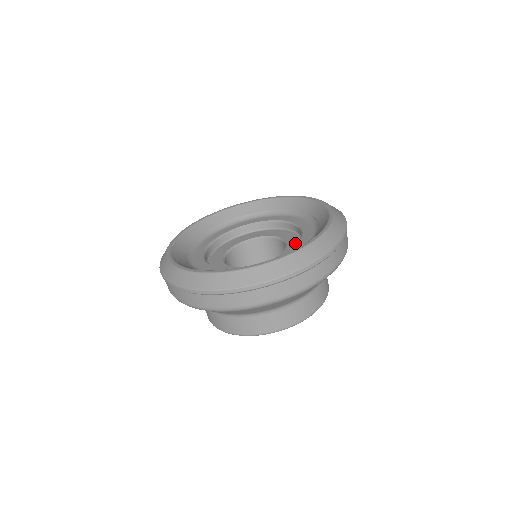
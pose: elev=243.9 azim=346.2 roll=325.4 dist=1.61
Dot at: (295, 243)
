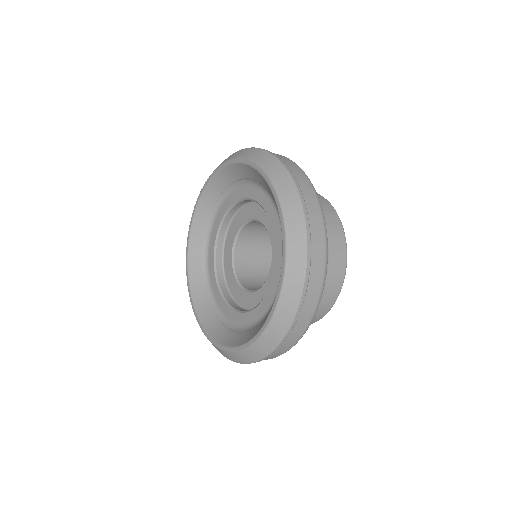
Dot at: occluded
